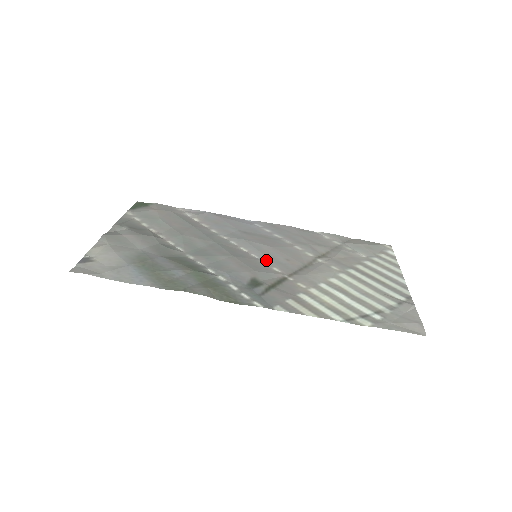
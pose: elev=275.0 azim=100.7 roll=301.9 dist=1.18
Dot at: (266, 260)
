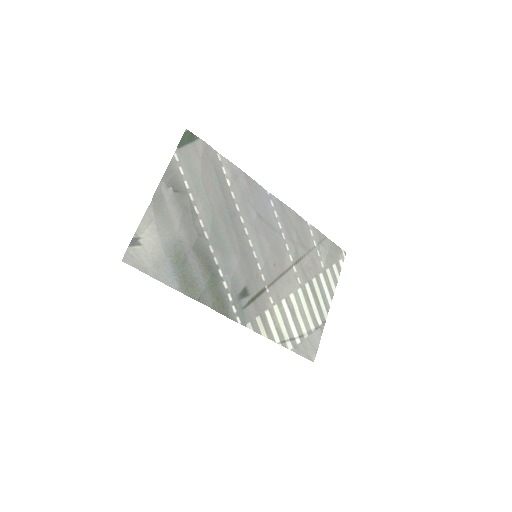
Dot at: (261, 263)
